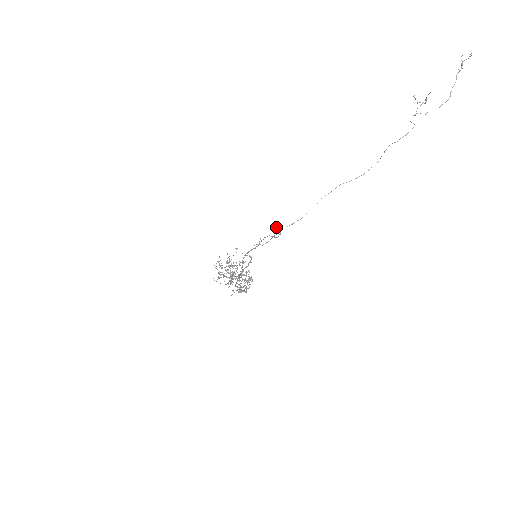
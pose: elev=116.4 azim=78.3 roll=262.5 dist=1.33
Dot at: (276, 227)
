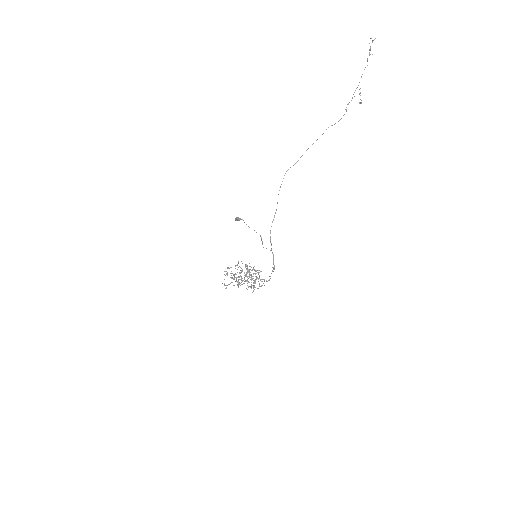
Dot at: (240, 219)
